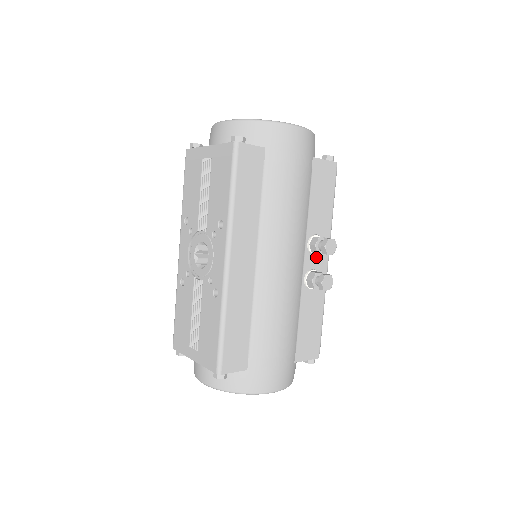
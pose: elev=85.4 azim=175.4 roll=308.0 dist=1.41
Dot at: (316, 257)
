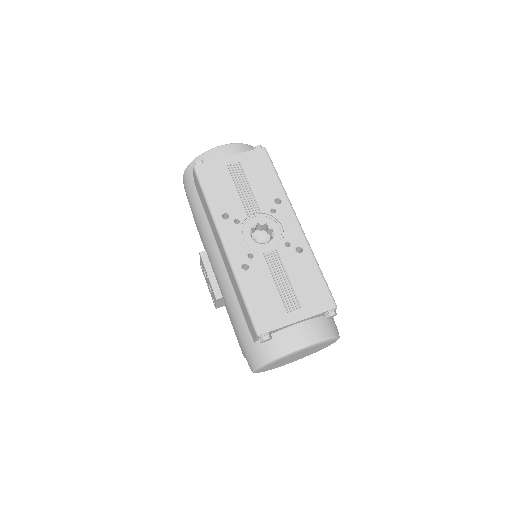
Dot at: occluded
